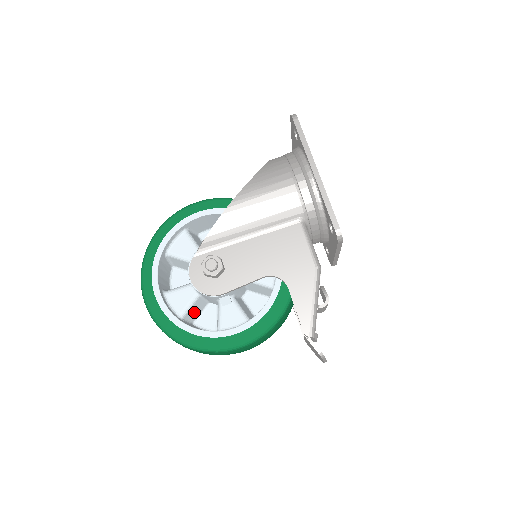
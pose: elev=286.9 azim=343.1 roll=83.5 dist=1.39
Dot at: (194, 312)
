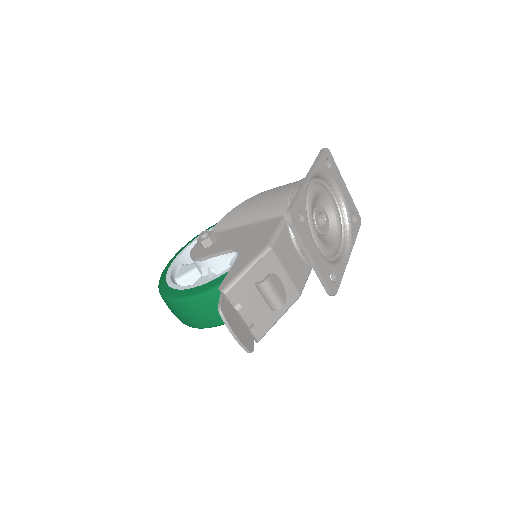
Dot at: occluded
